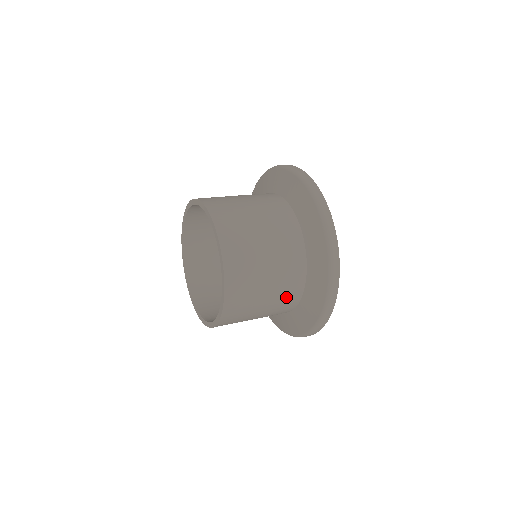
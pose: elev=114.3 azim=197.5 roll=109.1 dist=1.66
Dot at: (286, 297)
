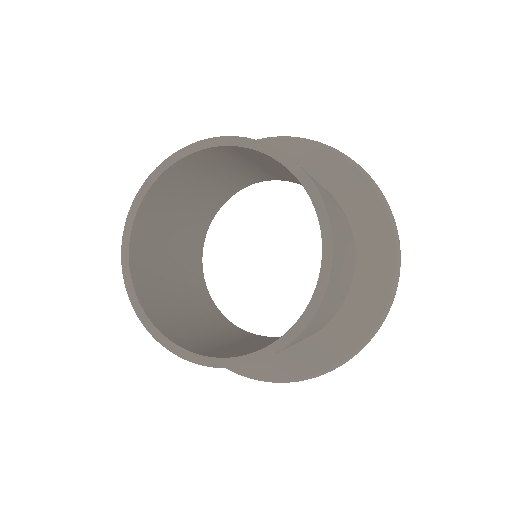
Dot at: (350, 269)
